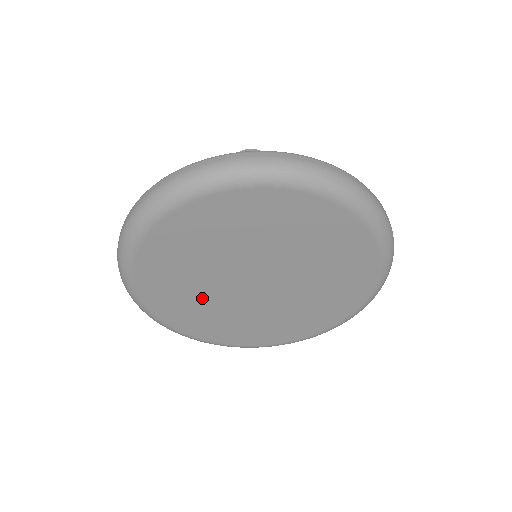
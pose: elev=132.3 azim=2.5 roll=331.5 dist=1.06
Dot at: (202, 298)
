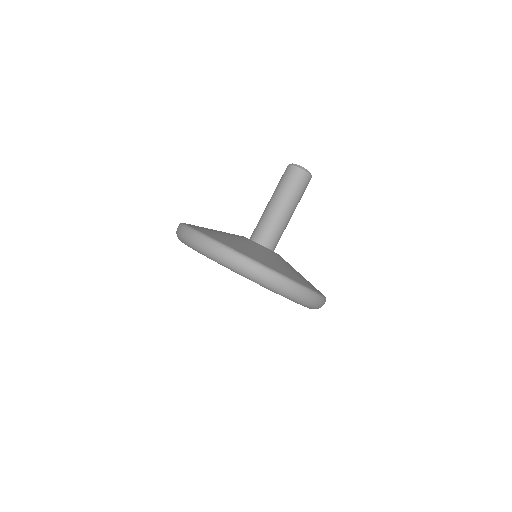
Dot at: occluded
